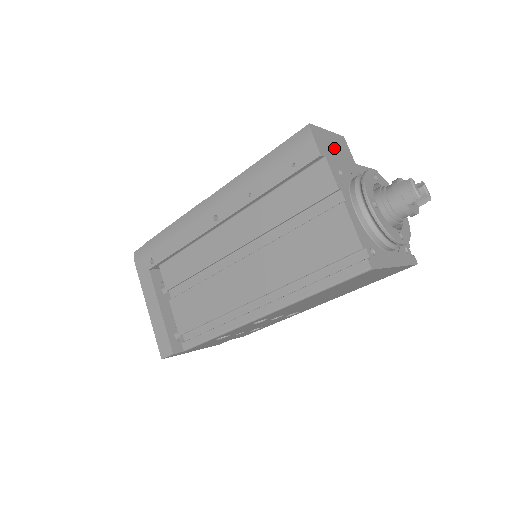
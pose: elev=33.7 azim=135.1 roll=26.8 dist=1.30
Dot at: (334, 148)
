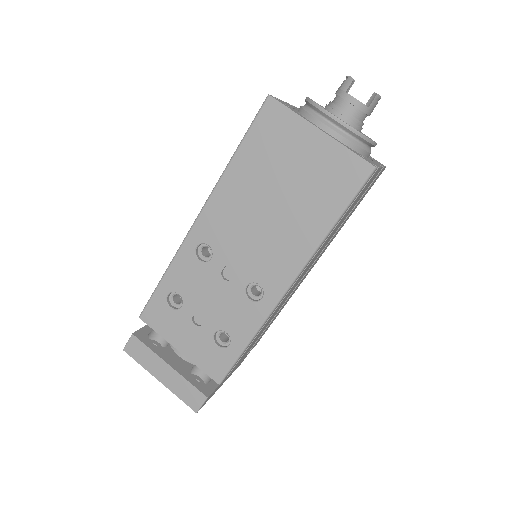
Dot at: occluded
